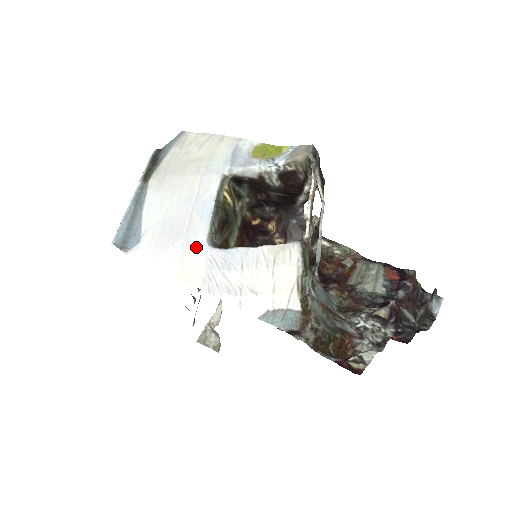
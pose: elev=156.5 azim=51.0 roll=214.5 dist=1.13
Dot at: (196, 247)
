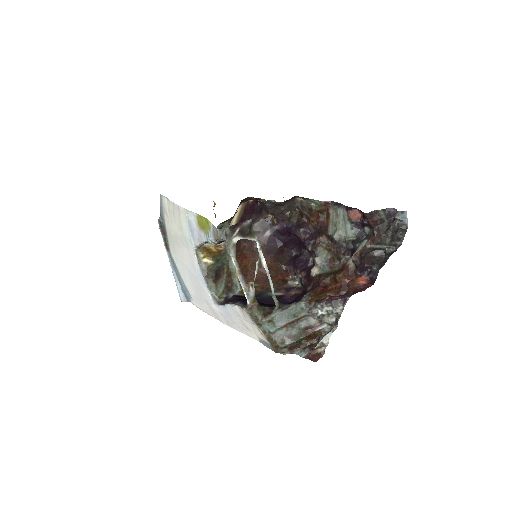
Dot at: (211, 305)
